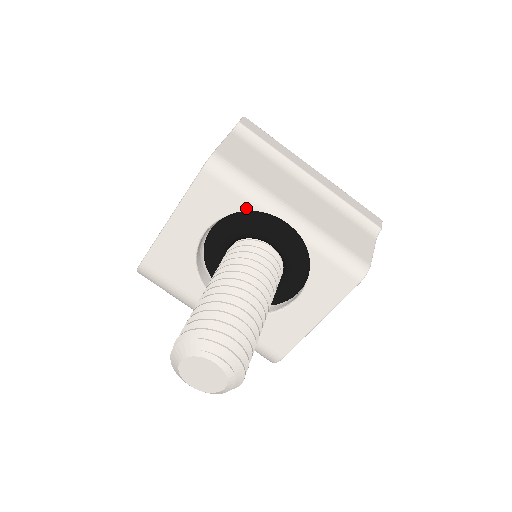
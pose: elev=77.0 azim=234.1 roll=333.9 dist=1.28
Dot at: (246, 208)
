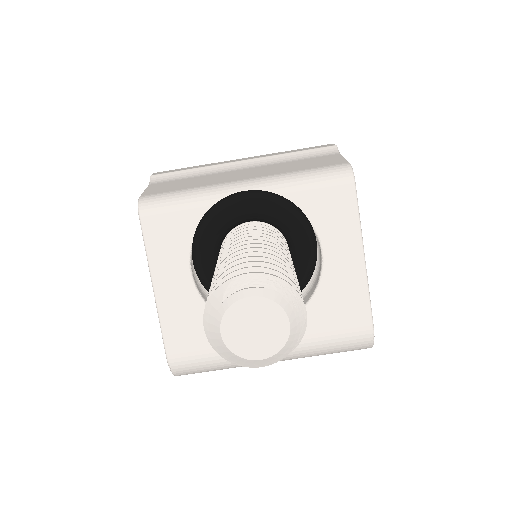
Dot at: (202, 213)
